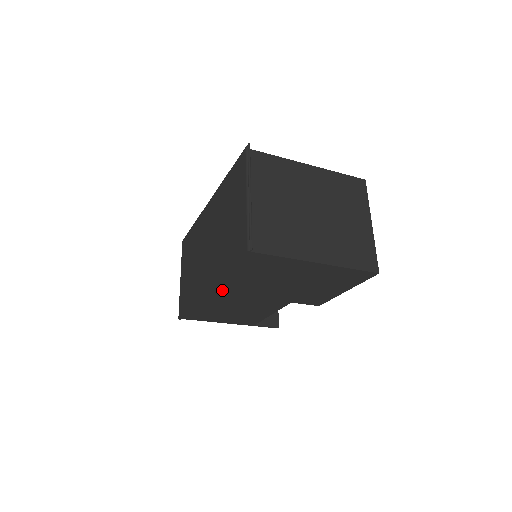
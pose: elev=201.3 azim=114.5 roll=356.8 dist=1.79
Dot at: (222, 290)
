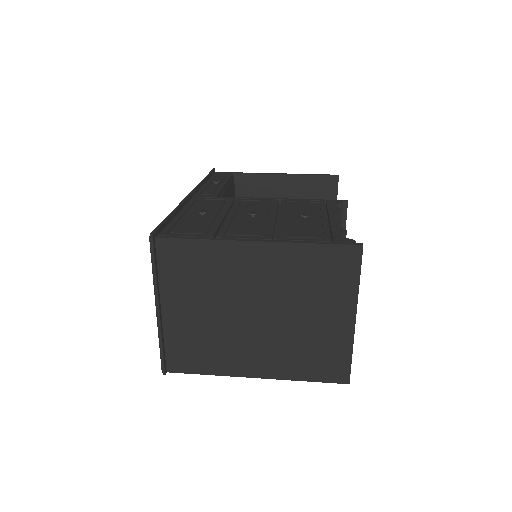
Dot at: occluded
